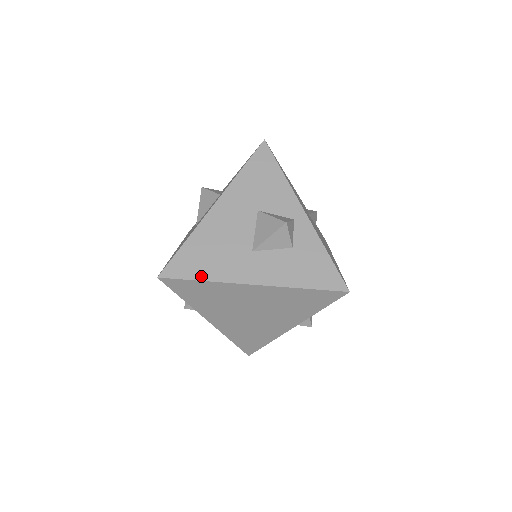
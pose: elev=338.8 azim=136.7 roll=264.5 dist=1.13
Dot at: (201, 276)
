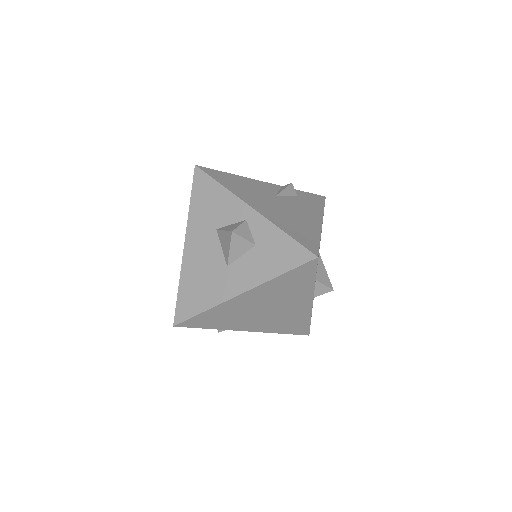
Dot at: (201, 309)
